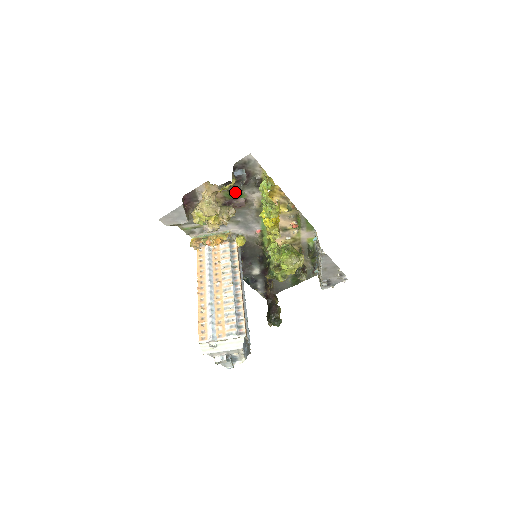
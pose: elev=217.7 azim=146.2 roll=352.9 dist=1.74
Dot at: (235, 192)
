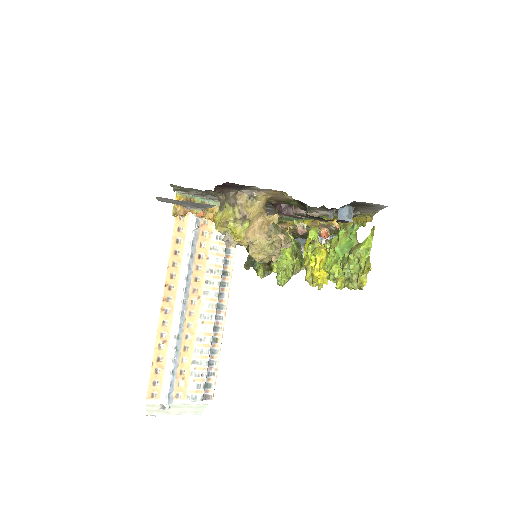
Dot at: occluded
